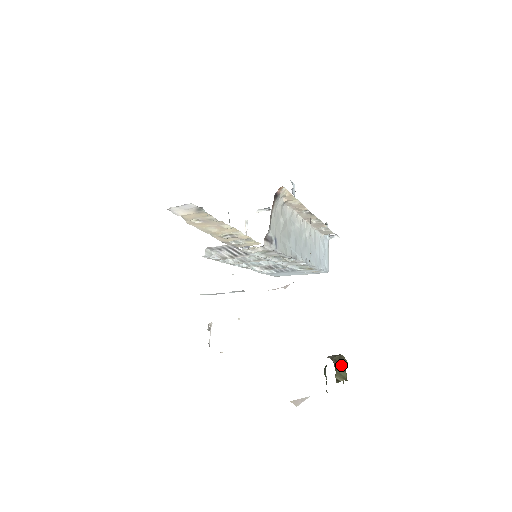
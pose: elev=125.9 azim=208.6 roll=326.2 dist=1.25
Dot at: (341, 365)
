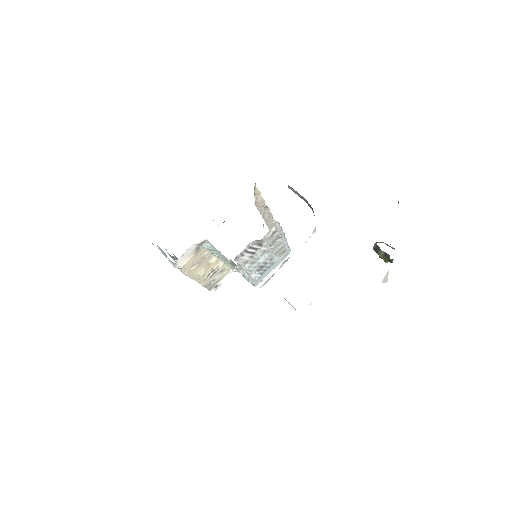
Dot at: (385, 243)
